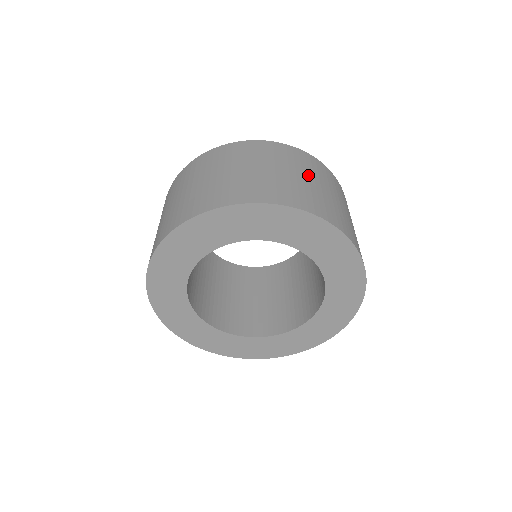
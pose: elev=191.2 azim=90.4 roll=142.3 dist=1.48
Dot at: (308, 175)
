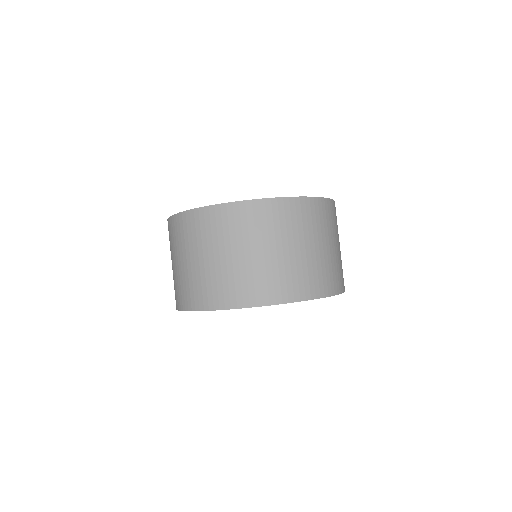
Dot at: (275, 243)
